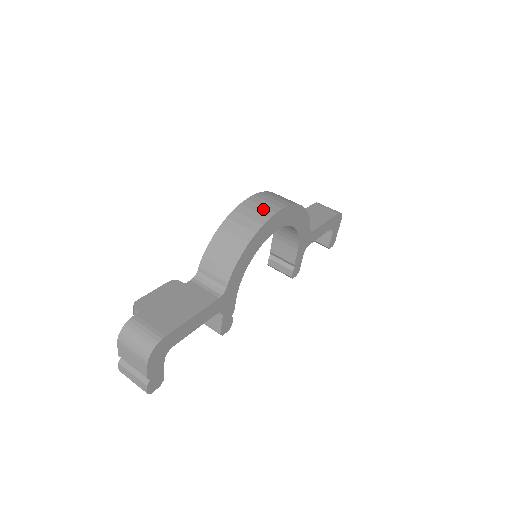
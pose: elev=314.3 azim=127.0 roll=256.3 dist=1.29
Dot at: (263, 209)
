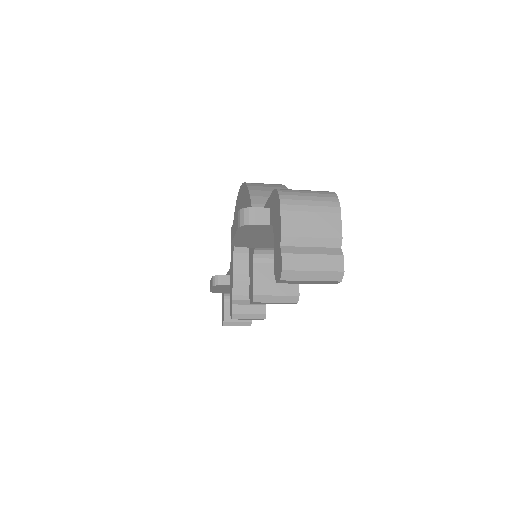
Dot at: occluded
